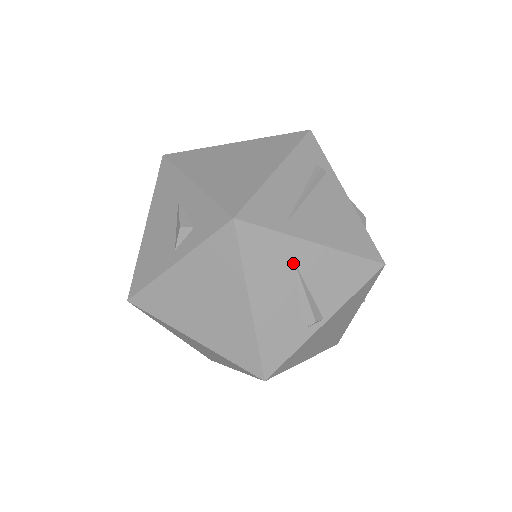
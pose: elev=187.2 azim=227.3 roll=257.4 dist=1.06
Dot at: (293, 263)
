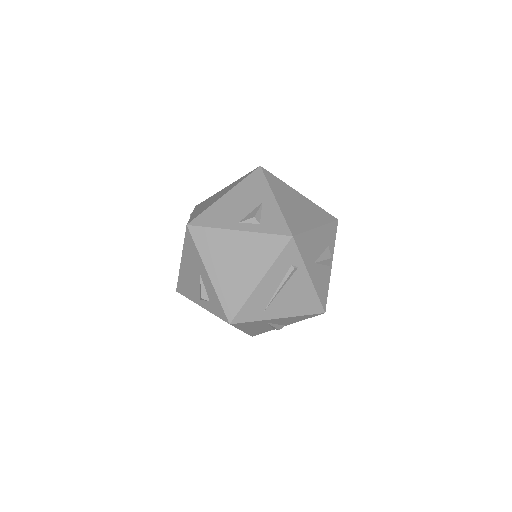
Dot at: (266, 323)
